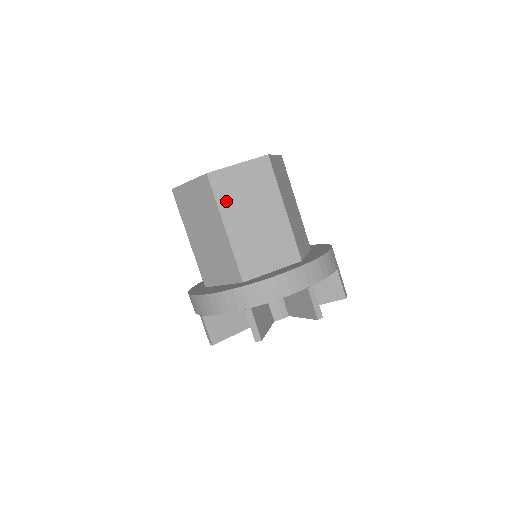
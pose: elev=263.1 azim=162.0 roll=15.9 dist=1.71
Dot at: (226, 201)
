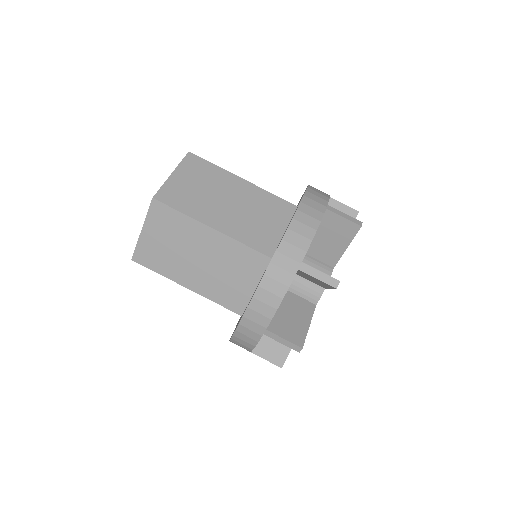
Dot at: (190, 207)
